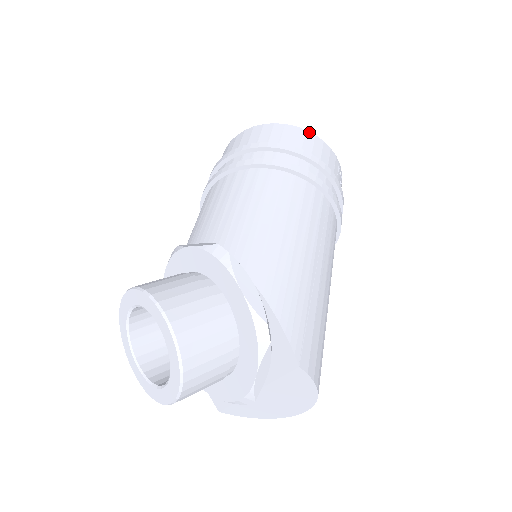
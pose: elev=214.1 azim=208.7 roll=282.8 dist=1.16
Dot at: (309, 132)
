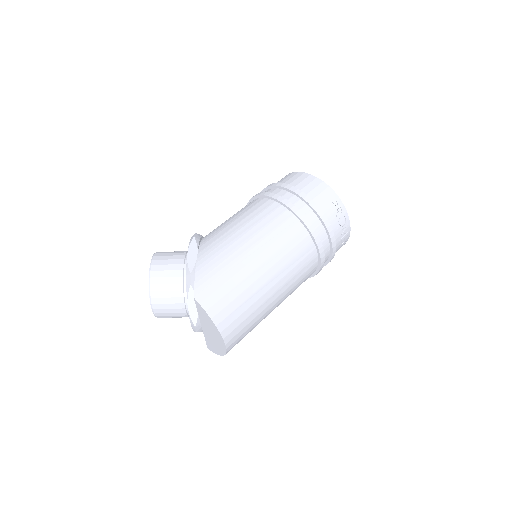
Dot at: (312, 176)
